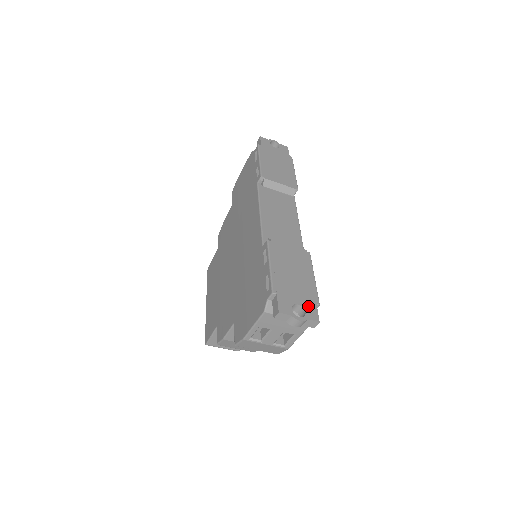
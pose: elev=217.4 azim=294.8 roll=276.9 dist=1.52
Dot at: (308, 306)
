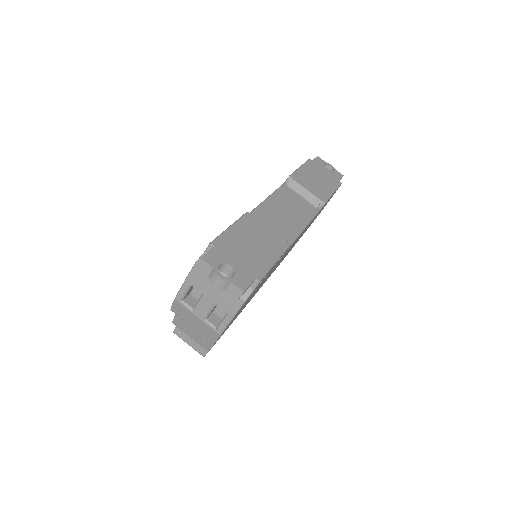
Dot at: (243, 274)
